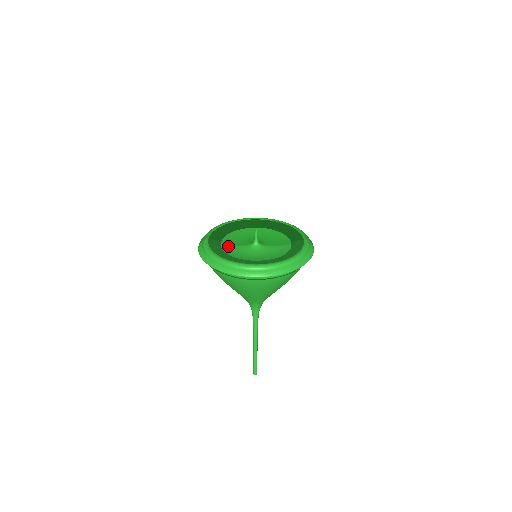
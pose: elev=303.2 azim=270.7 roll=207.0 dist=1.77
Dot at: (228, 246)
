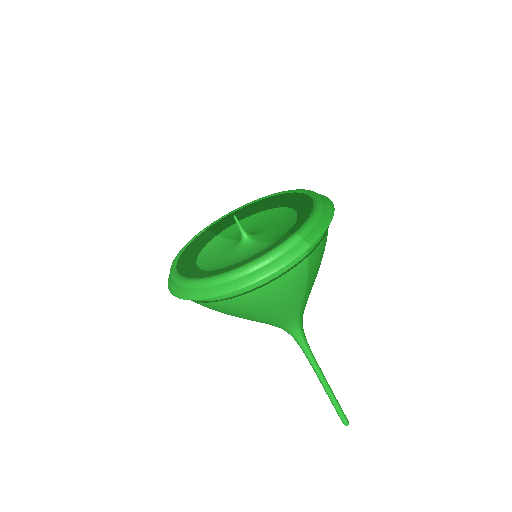
Dot at: (219, 240)
